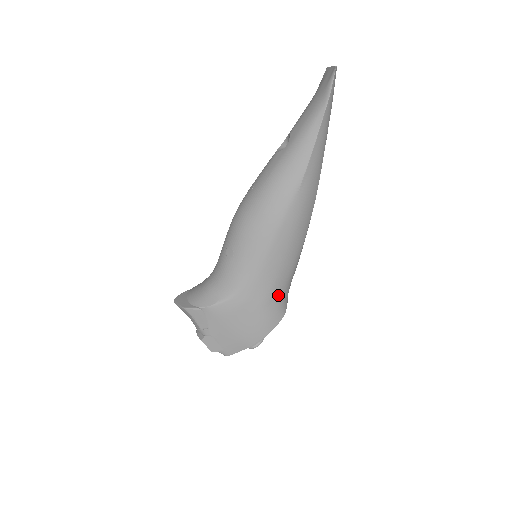
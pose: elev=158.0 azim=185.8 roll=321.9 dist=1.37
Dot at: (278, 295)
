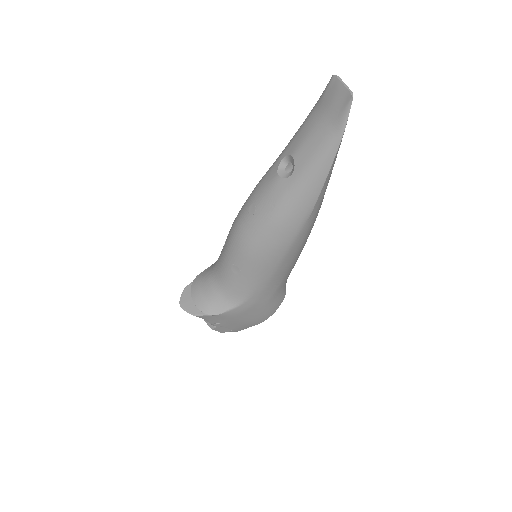
Dot at: (282, 288)
